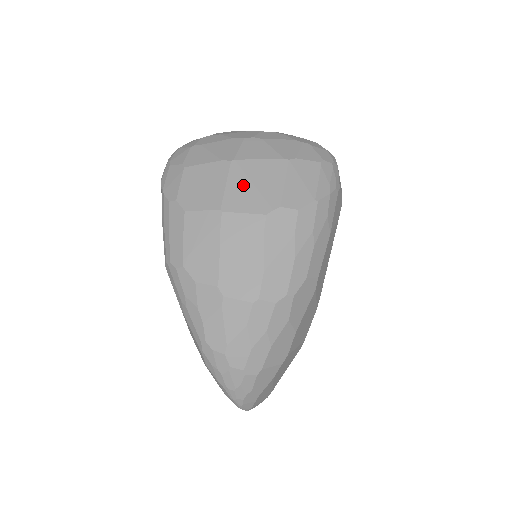
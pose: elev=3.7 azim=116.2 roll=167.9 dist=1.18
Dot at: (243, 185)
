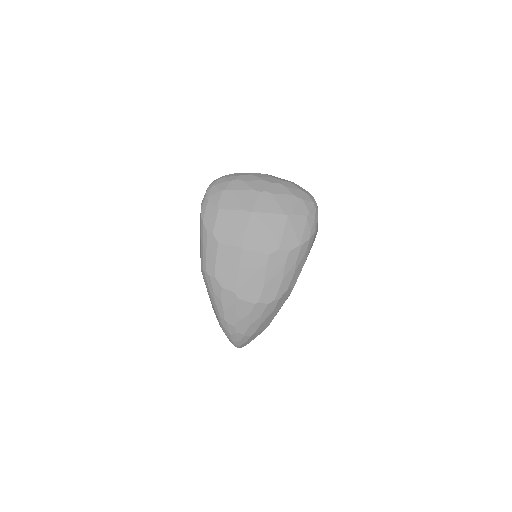
Dot at: (257, 232)
